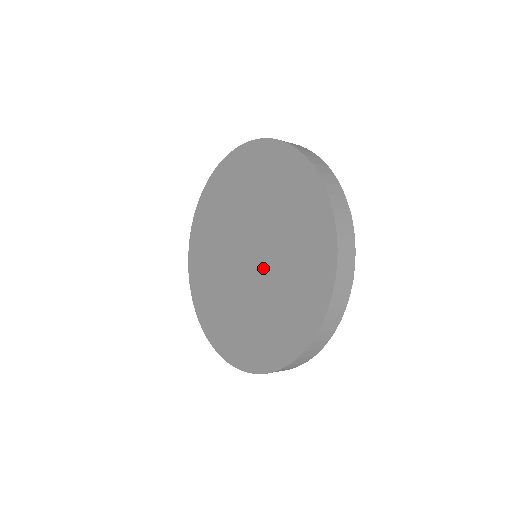
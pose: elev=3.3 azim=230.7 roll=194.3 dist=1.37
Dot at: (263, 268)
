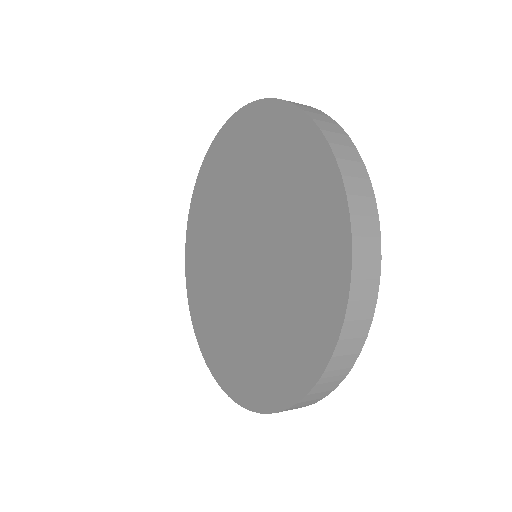
Dot at: (246, 291)
